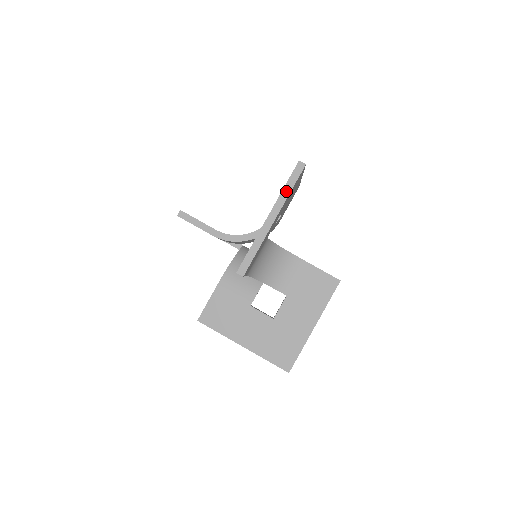
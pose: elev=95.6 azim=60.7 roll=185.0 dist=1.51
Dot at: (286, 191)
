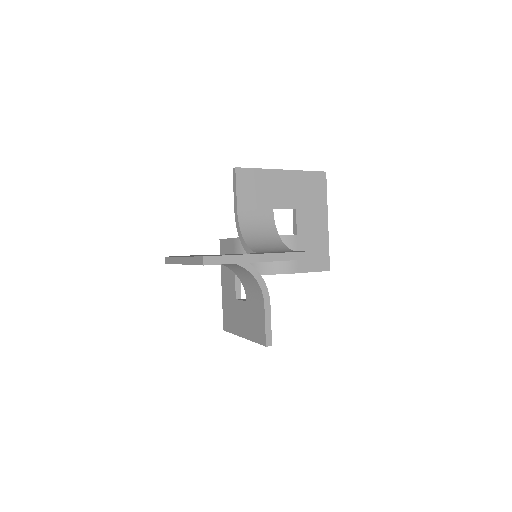
Dot at: (191, 260)
